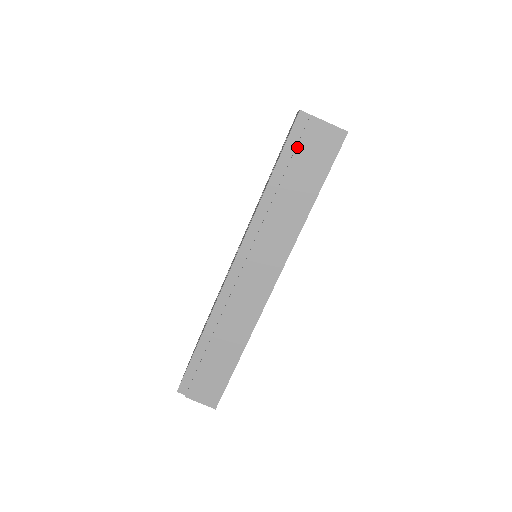
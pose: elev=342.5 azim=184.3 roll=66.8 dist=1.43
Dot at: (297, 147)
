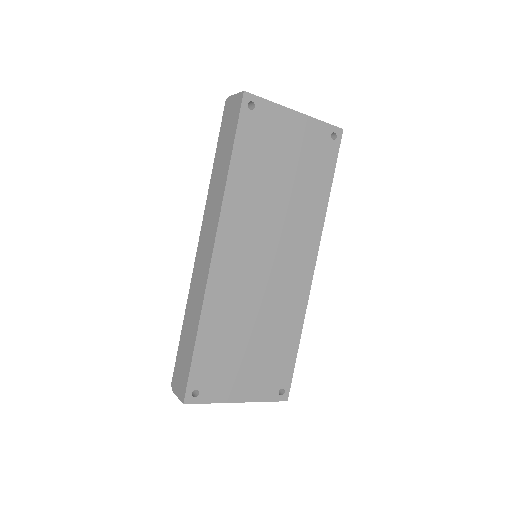
Dot at: (223, 125)
